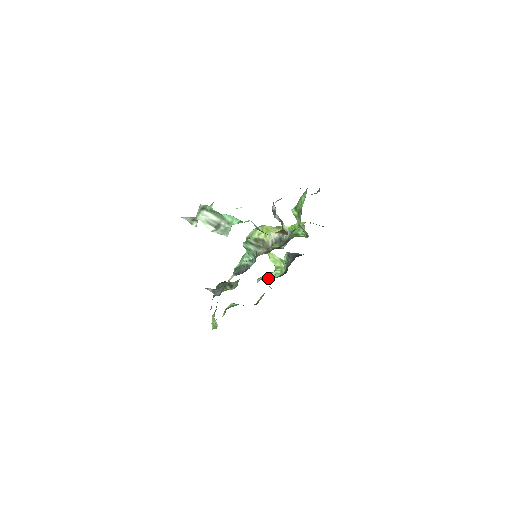
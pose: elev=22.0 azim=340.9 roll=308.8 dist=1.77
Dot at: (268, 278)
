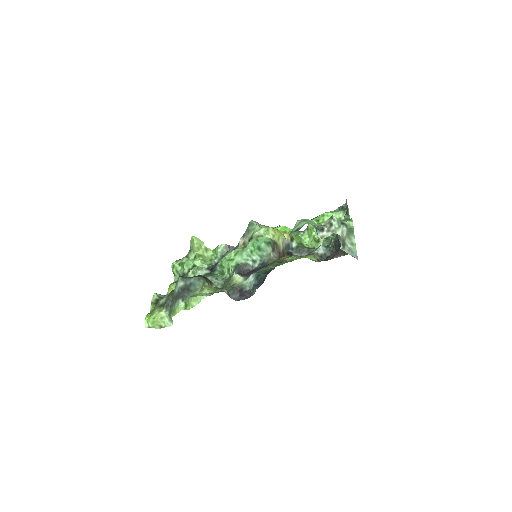
Dot at: occluded
